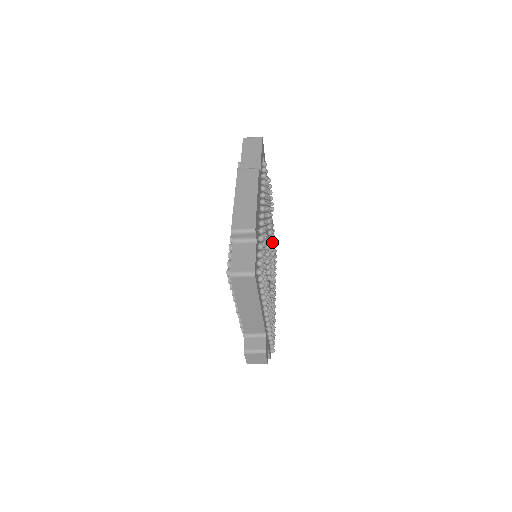
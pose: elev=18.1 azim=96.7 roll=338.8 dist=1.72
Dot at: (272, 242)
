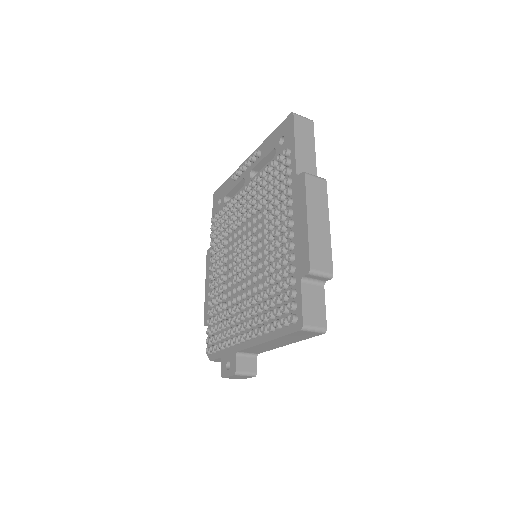
Dot at: occluded
